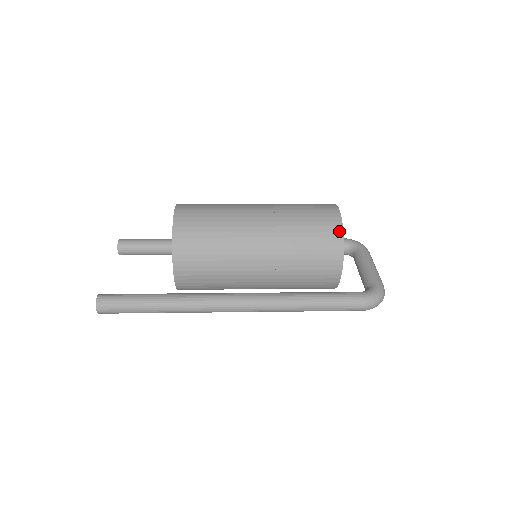
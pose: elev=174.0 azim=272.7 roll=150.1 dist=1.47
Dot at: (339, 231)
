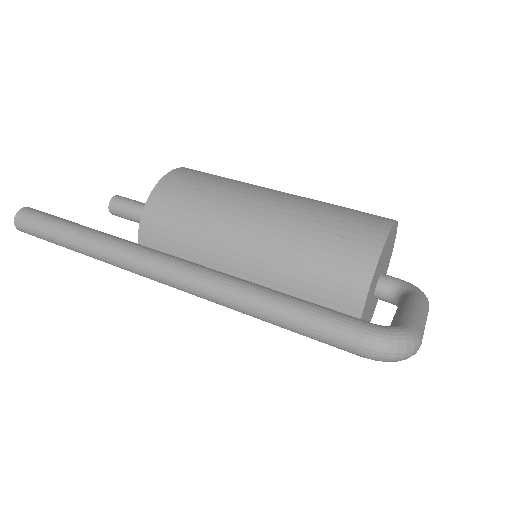
Dot at: (378, 240)
